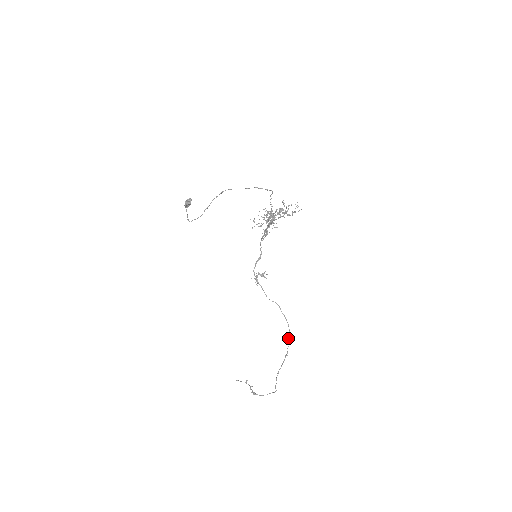
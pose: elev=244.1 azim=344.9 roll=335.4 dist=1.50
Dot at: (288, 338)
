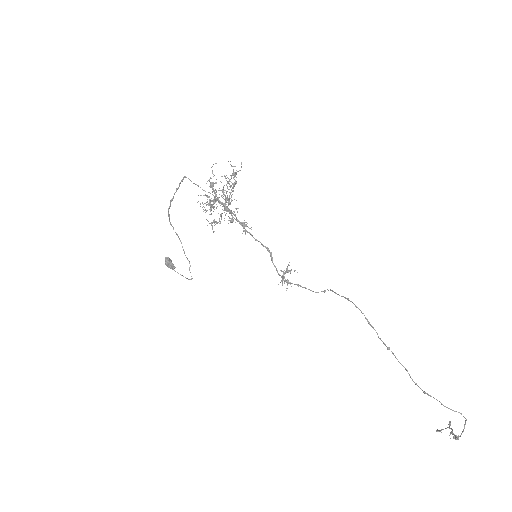
Dot at: occluded
